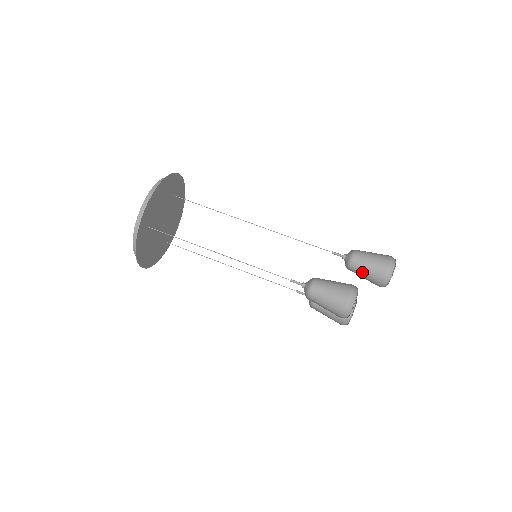
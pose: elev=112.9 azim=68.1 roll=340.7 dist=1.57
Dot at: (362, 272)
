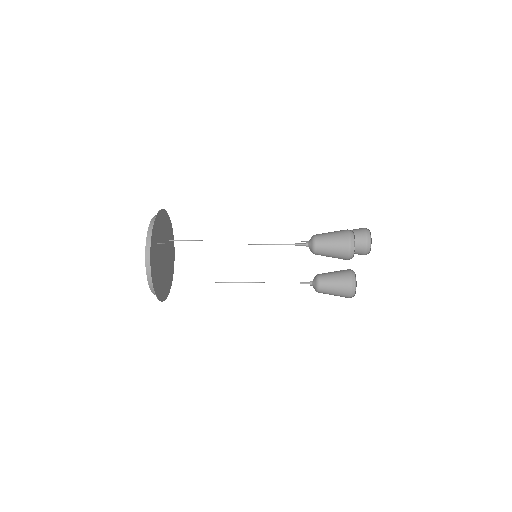
Dot at: occluded
